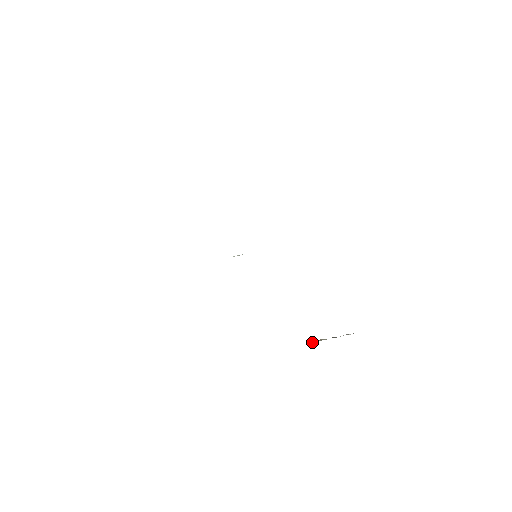
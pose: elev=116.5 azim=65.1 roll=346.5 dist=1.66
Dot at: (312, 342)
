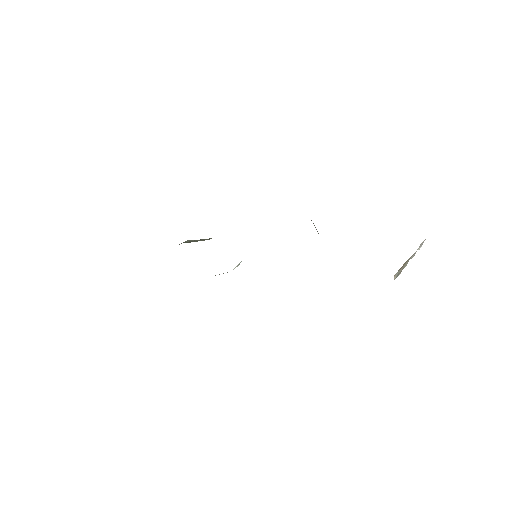
Dot at: (398, 275)
